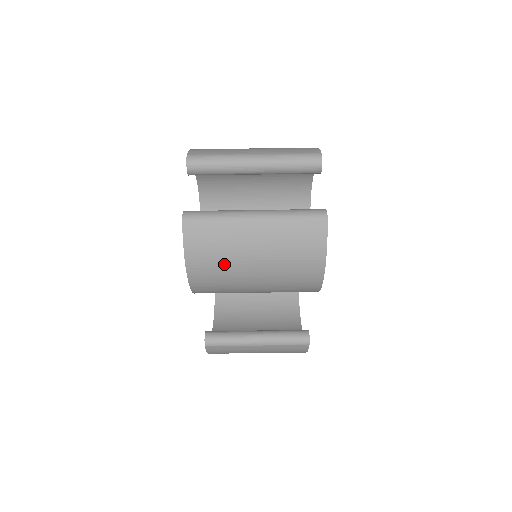
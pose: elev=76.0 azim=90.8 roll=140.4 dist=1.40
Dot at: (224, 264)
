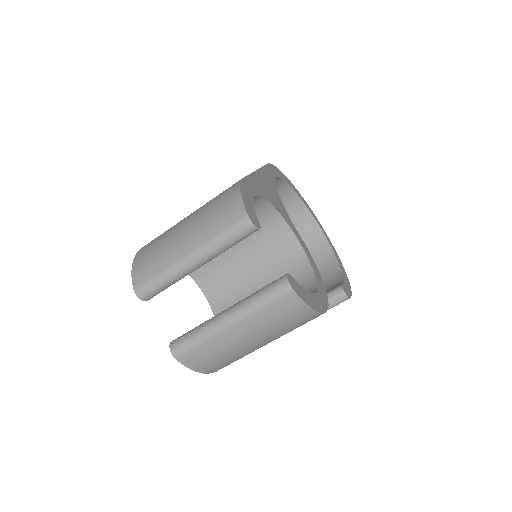
Dot at: (233, 357)
